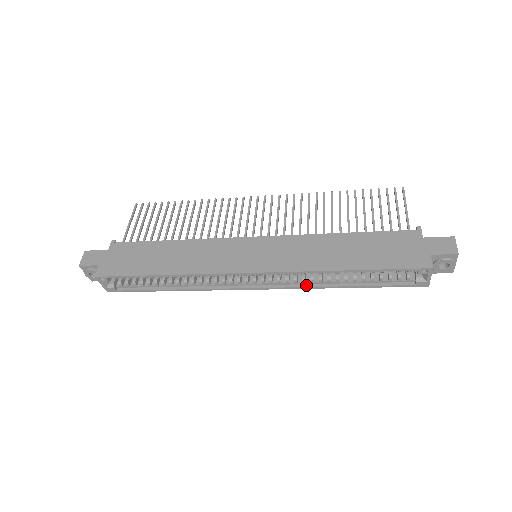
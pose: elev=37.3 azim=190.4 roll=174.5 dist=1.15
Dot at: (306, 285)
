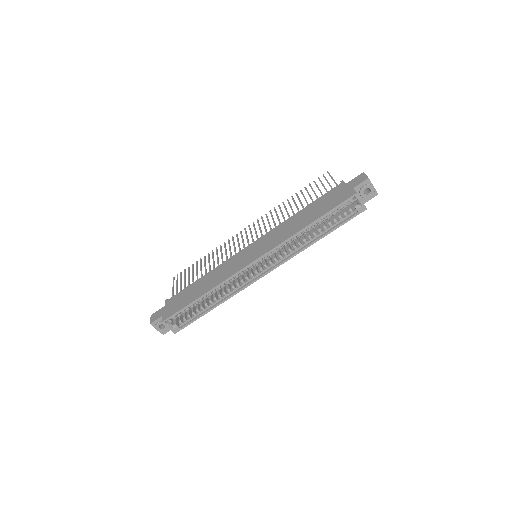
Dot at: (294, 253)
